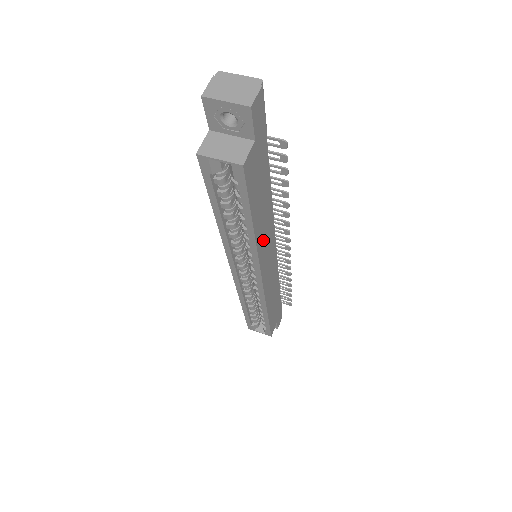
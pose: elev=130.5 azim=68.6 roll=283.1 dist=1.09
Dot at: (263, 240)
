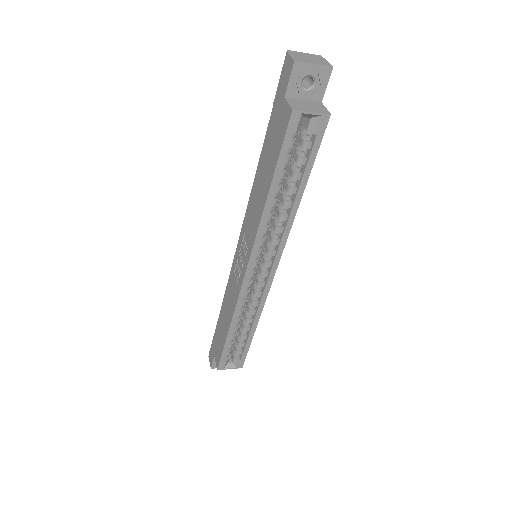
Dot at: occluded
